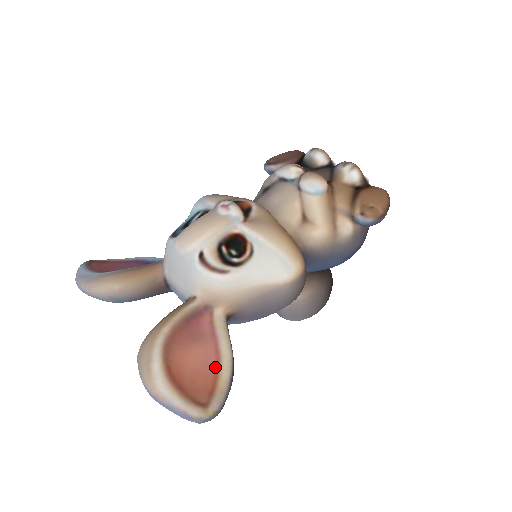
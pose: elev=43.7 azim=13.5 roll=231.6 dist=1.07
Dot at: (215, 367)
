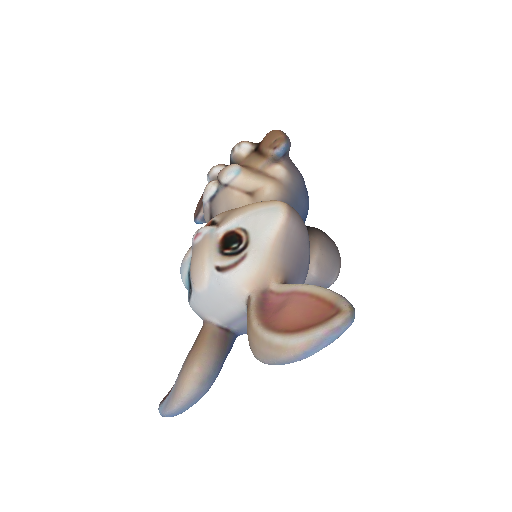
Dot at: (314, 299)
